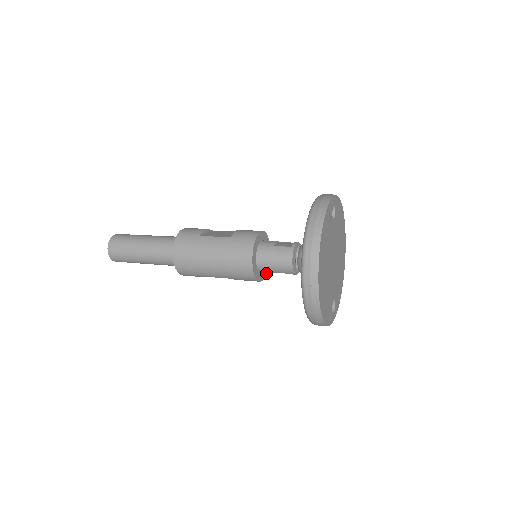
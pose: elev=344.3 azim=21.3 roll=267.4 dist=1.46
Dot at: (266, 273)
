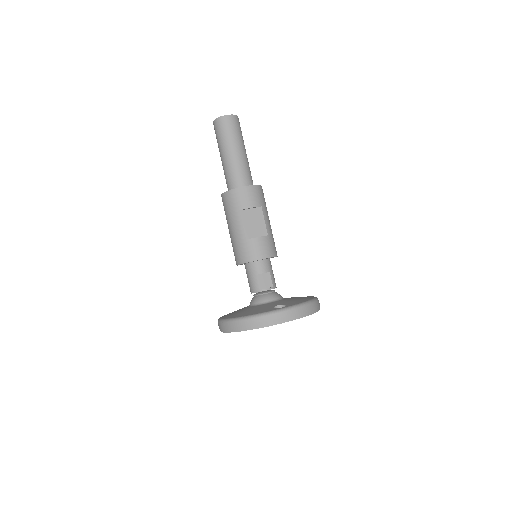
Dot at: occluded
